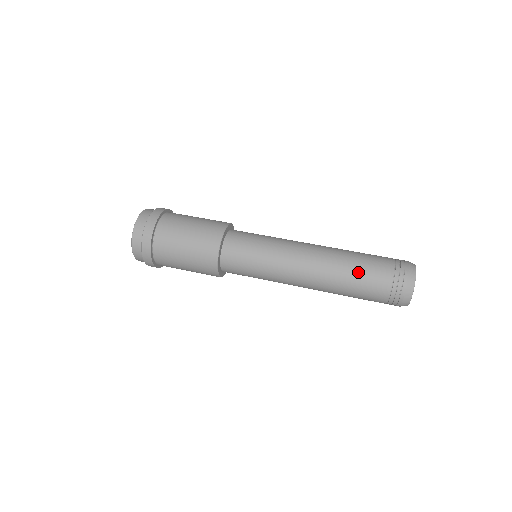
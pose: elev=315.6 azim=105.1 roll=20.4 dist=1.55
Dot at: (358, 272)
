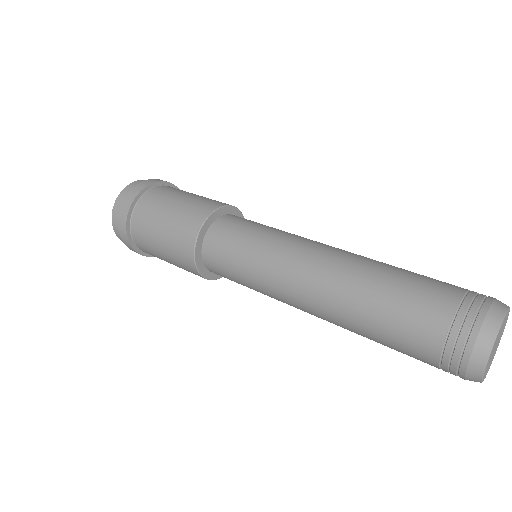
Dot at: (387, 306)
